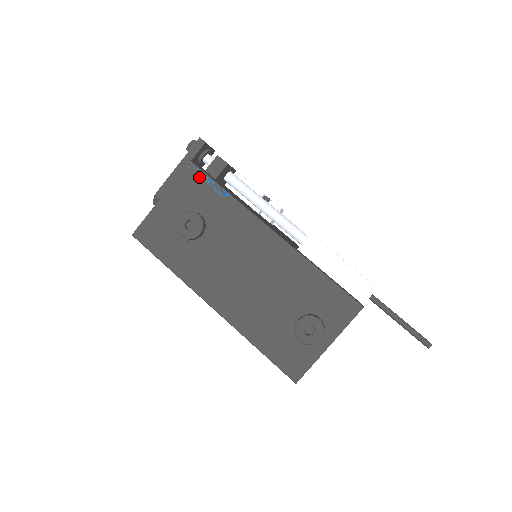
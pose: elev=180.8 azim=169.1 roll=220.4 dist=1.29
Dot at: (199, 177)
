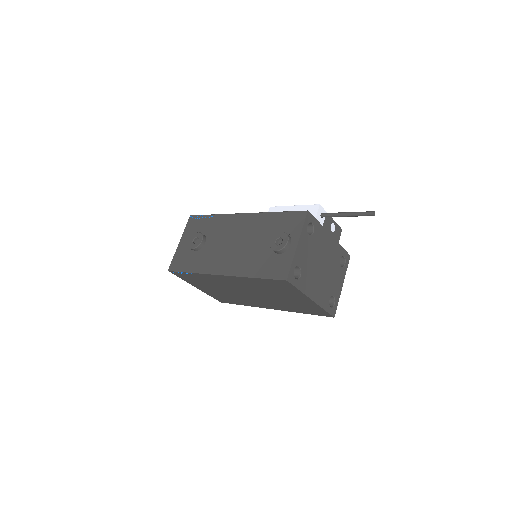
Dot at: (196, 219)
